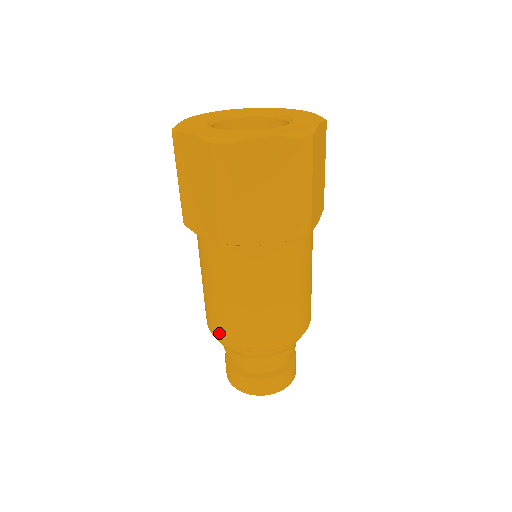
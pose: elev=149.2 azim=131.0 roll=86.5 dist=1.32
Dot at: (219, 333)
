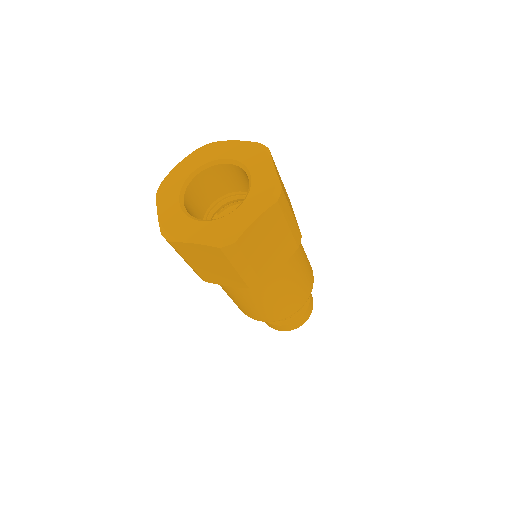
Dot at: (262, 319)
